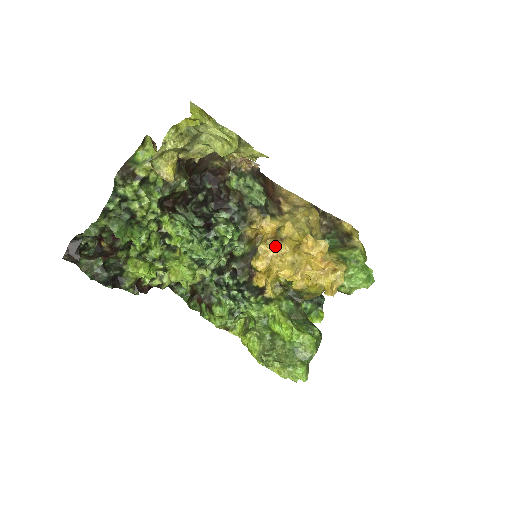
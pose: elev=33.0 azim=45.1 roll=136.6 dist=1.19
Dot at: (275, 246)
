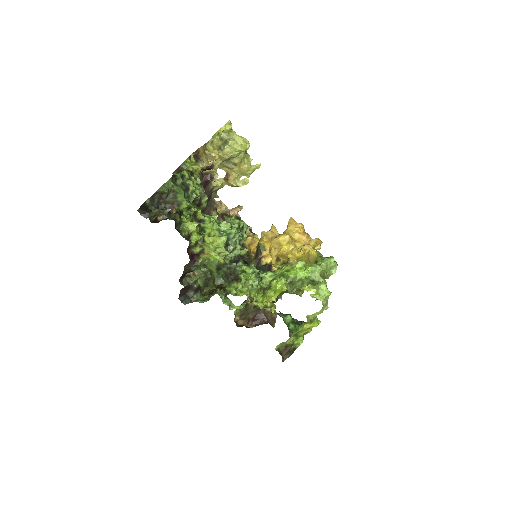
Dot at: (271, 233)
